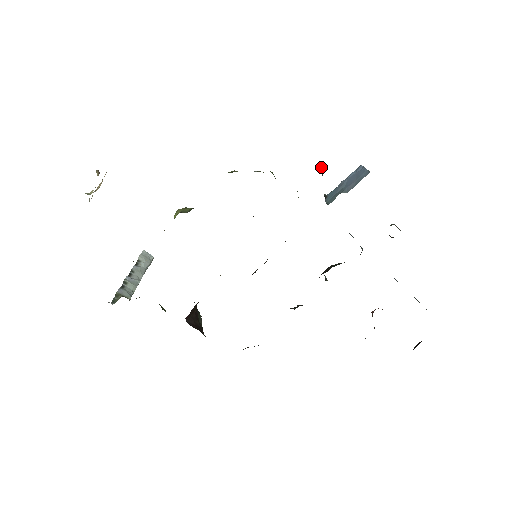
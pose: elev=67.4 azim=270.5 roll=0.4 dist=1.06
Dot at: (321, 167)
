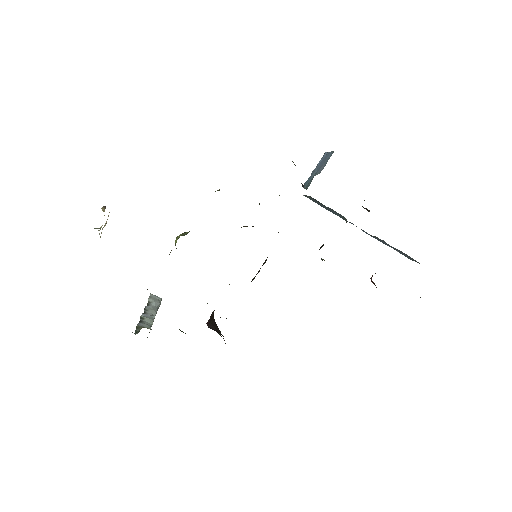
Dot at: (292, 161)
